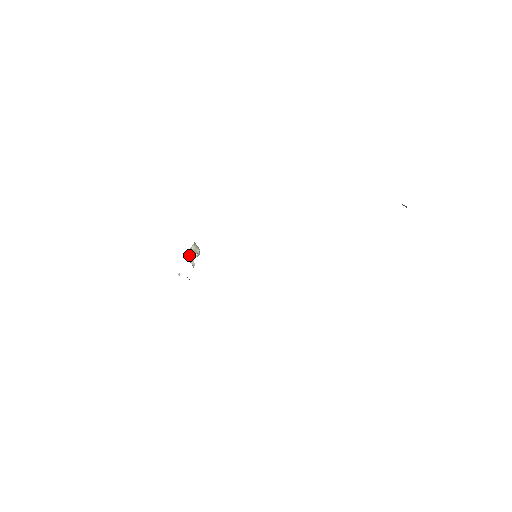
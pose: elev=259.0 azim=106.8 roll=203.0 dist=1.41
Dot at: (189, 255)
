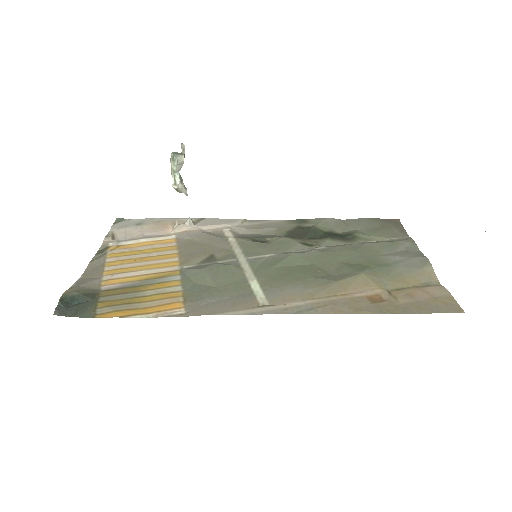
Dot at: (175, 189)
